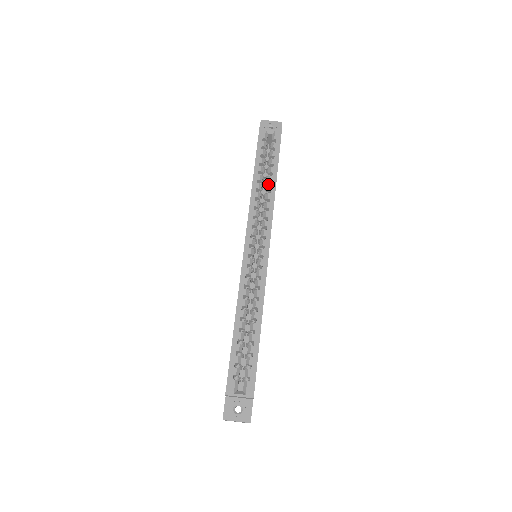
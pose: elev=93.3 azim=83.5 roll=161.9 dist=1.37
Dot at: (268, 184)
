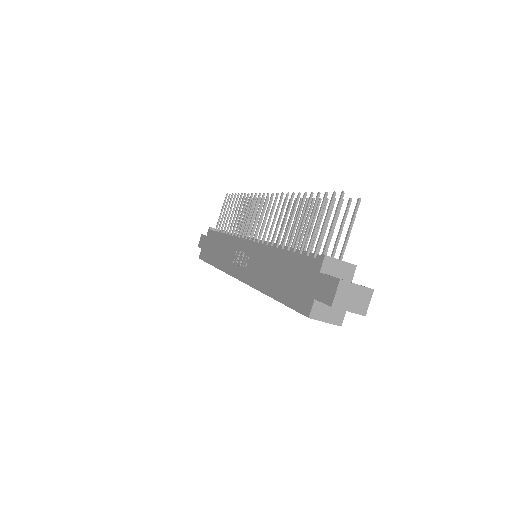
Dot at: occluded
